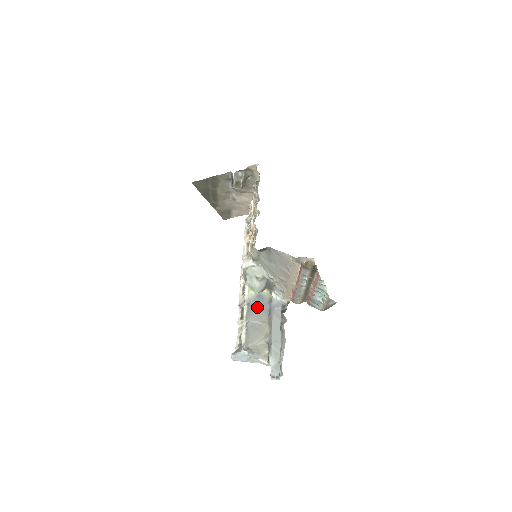
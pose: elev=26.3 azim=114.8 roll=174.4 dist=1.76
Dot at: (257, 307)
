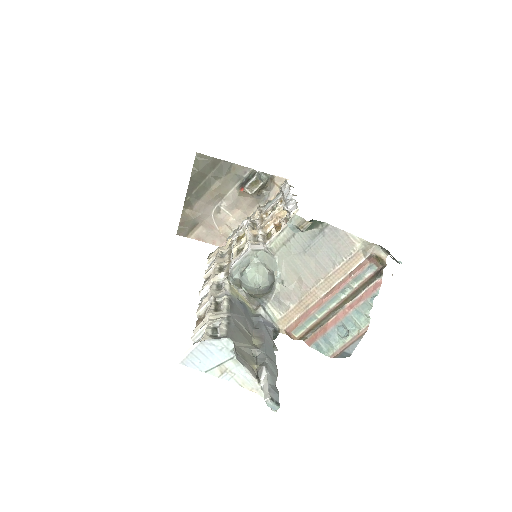
Dot at: (241, 311)
